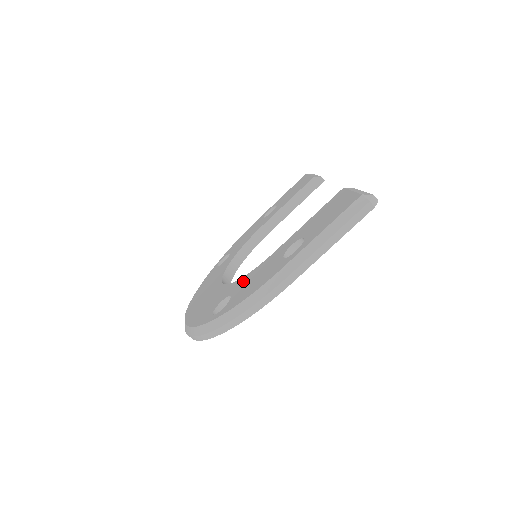
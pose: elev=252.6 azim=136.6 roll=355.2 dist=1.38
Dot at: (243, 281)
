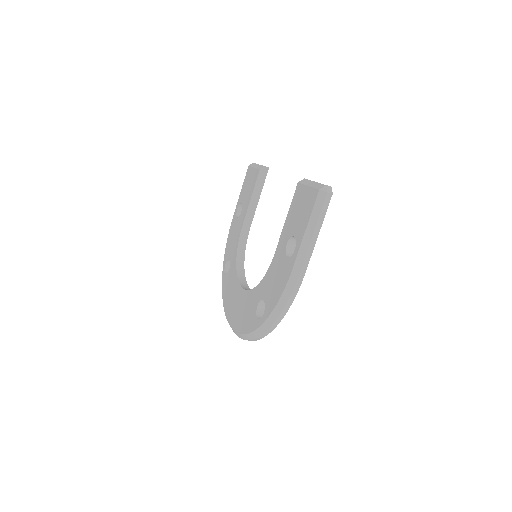
Dot at: (265, 284)
